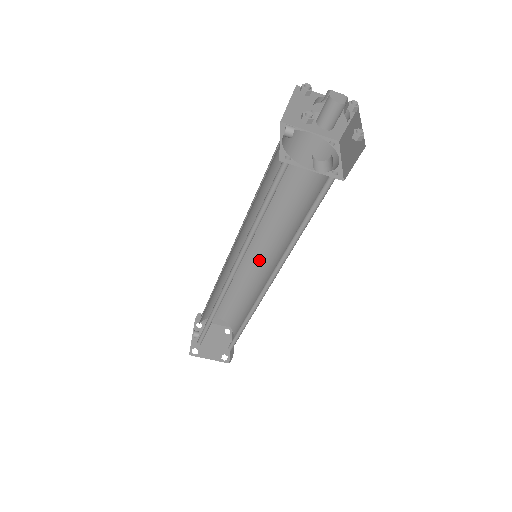
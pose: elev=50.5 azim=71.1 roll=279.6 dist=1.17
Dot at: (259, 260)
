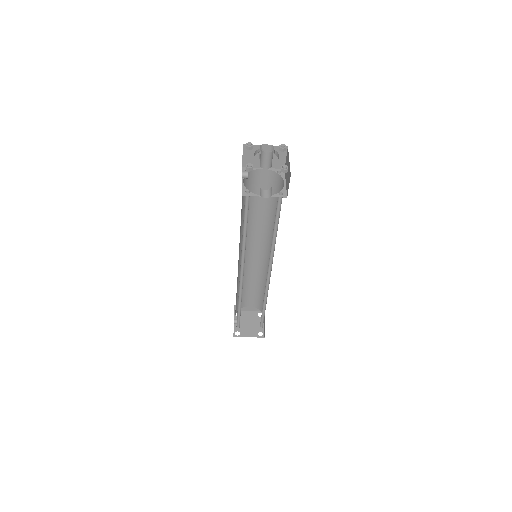
Dot at: (262, 258)
